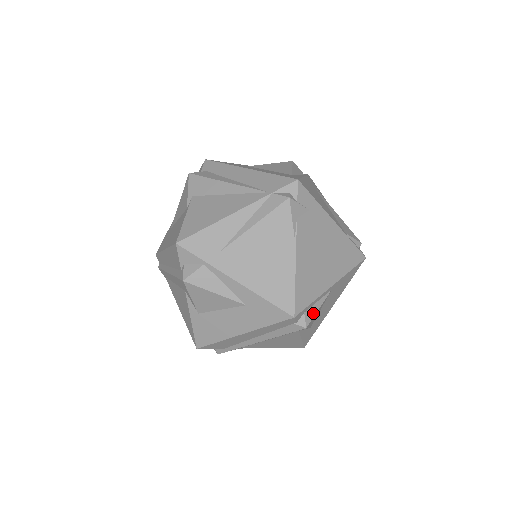
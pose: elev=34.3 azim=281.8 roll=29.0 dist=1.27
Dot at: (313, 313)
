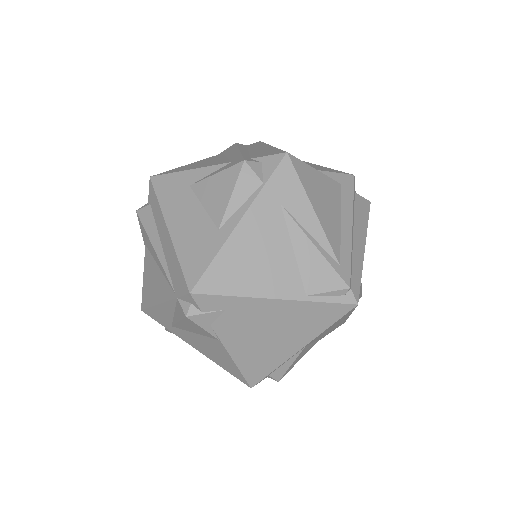
Dot at: (283, 371)
